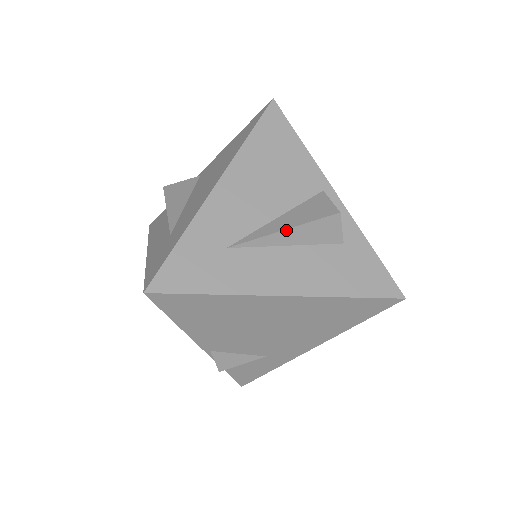
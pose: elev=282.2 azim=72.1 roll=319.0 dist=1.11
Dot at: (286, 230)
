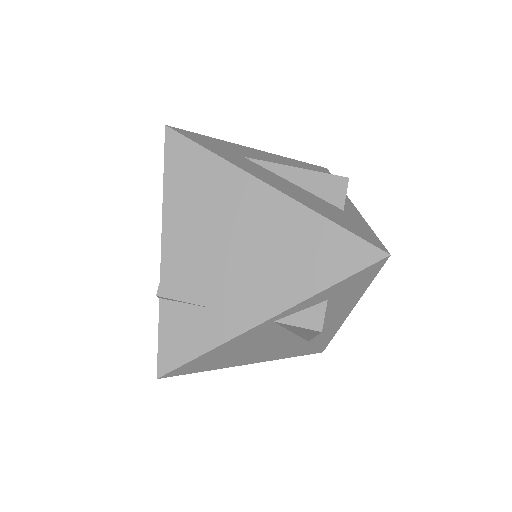
Dot at: (298, 168)
